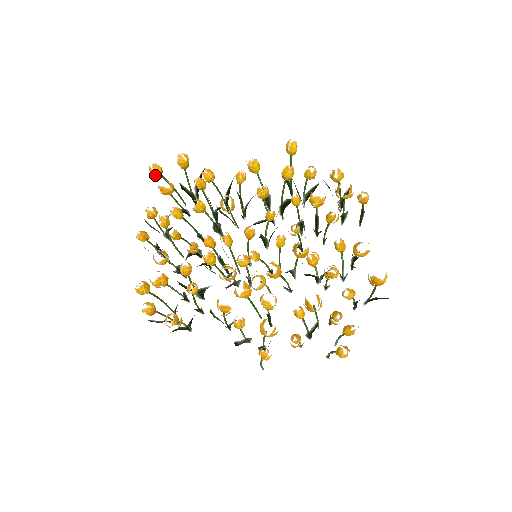
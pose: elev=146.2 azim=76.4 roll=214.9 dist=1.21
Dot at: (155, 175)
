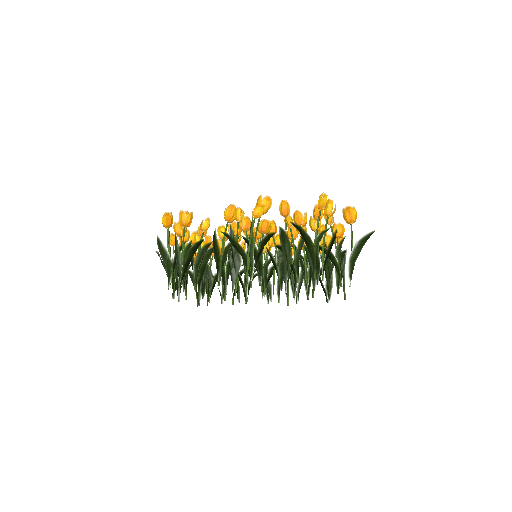
Dot at: occluded
